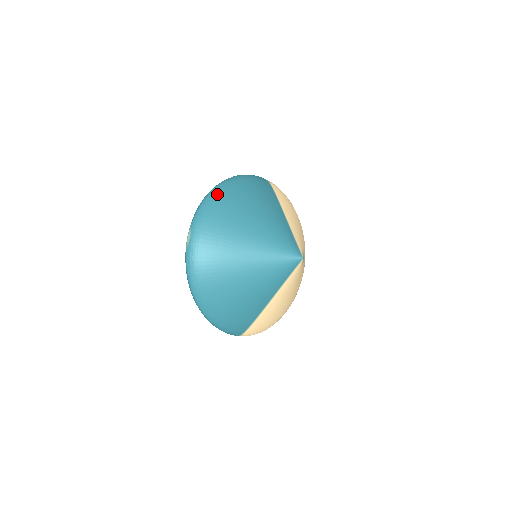
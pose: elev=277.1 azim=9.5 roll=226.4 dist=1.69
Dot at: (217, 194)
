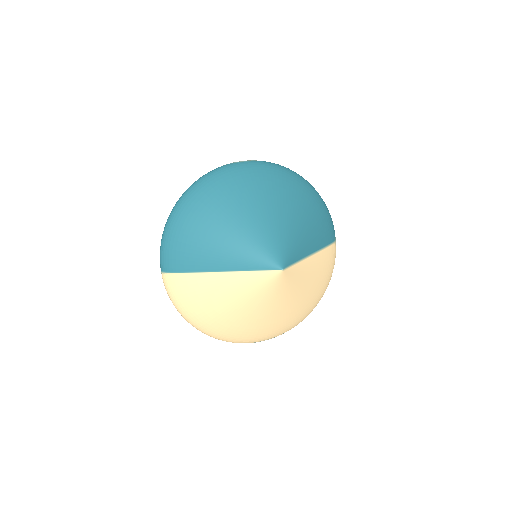
Dot at: (296, 176)
